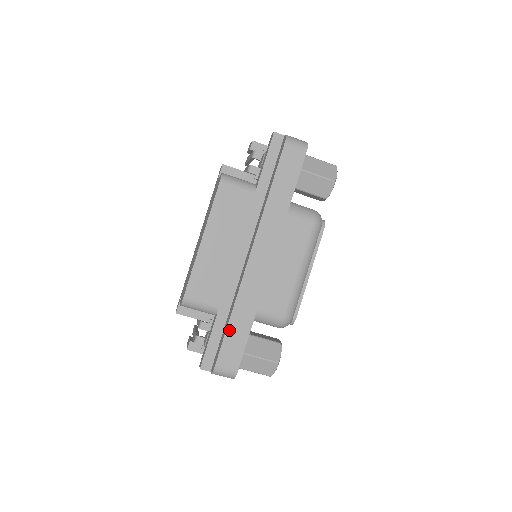
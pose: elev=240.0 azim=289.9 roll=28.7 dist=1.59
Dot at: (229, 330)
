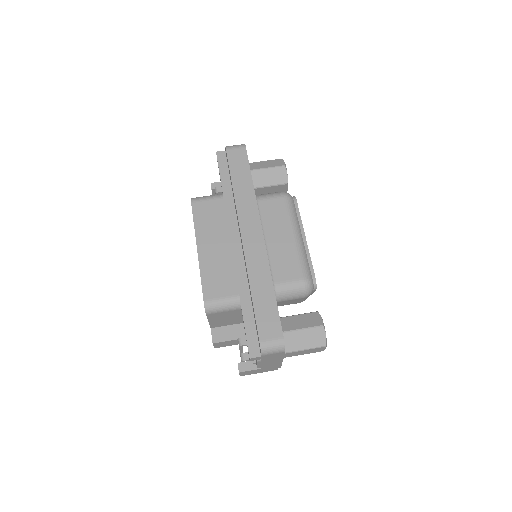
Dot at: (256, 304)
